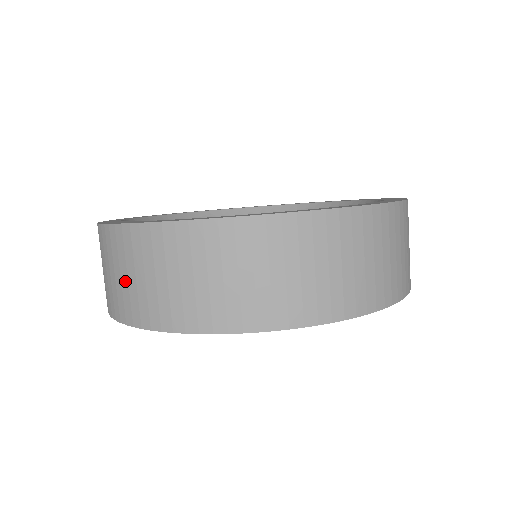
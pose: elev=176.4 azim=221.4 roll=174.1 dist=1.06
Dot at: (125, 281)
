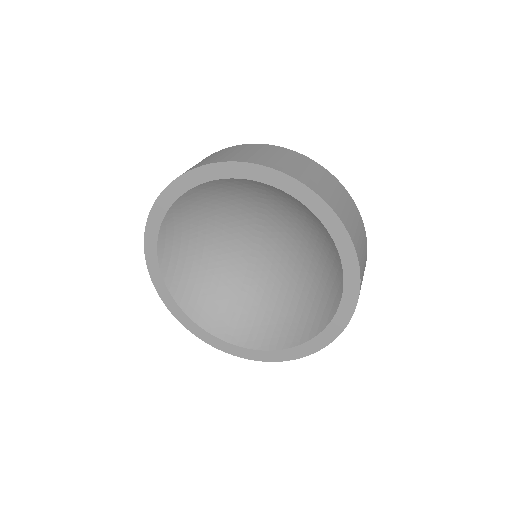
Dot at: occluded
